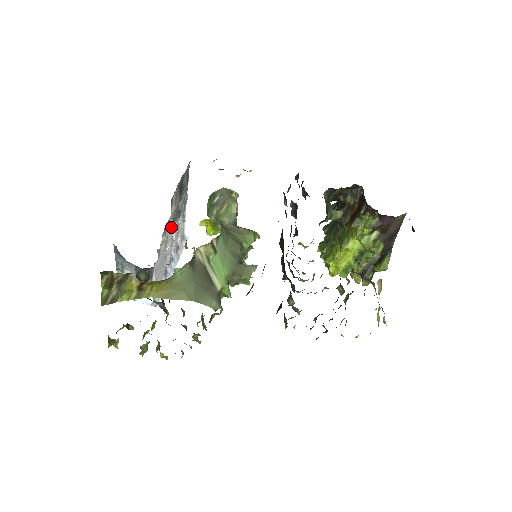
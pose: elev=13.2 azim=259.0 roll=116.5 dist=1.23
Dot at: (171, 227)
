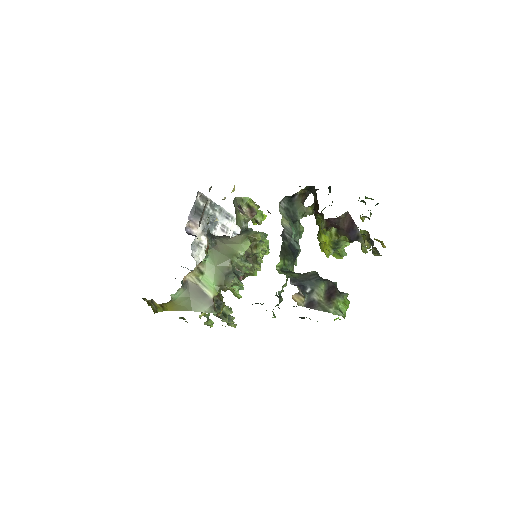
Dot at: occluded
